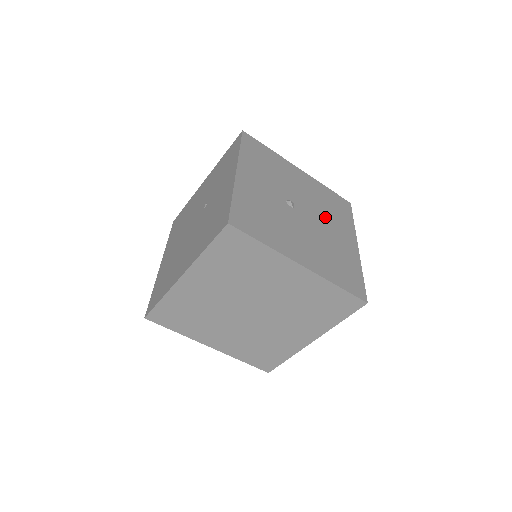
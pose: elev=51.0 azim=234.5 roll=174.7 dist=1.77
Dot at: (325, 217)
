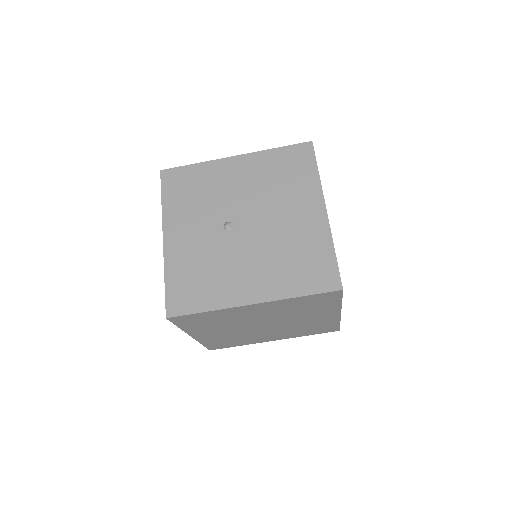
Dot at: (275, 203)
